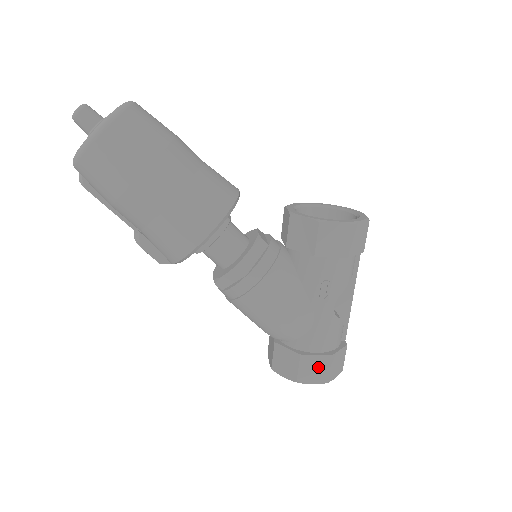
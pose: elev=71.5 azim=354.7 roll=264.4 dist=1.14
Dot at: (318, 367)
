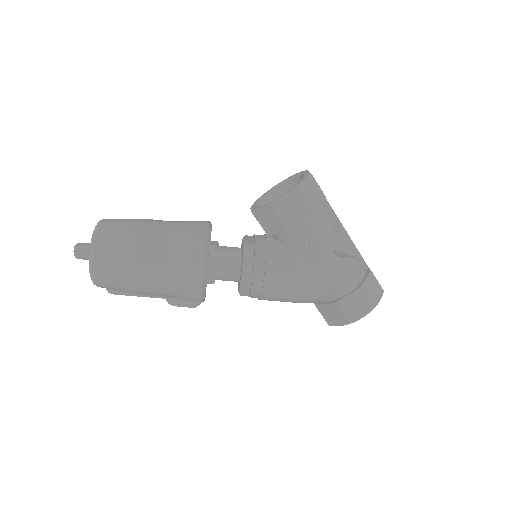
Dot at: (357, 303)
